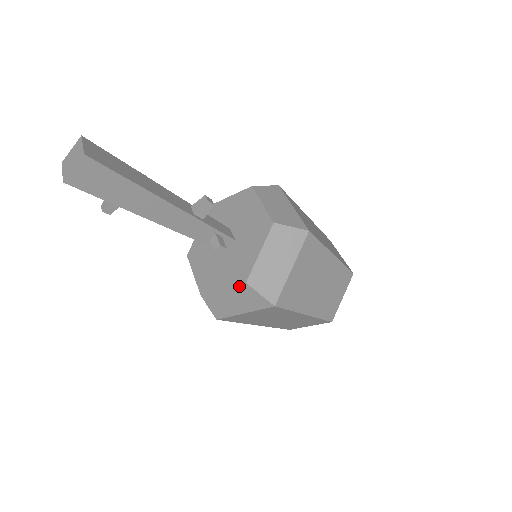
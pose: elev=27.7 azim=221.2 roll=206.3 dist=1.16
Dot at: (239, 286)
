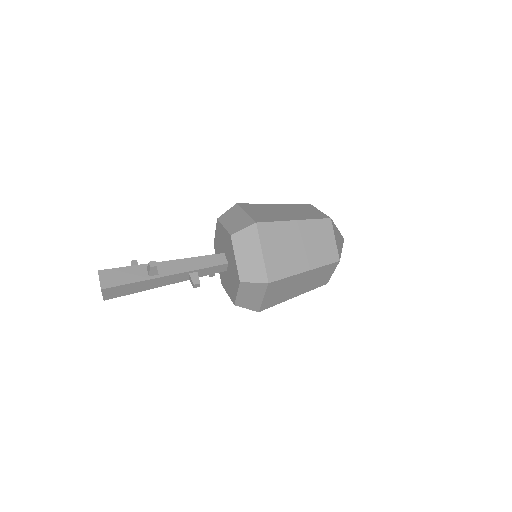
Dot at: (221, 278)
